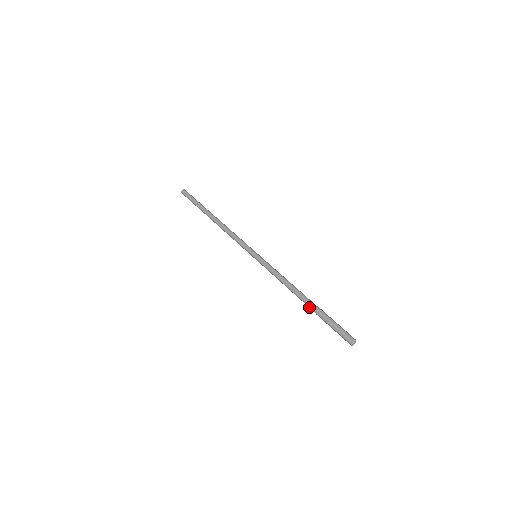
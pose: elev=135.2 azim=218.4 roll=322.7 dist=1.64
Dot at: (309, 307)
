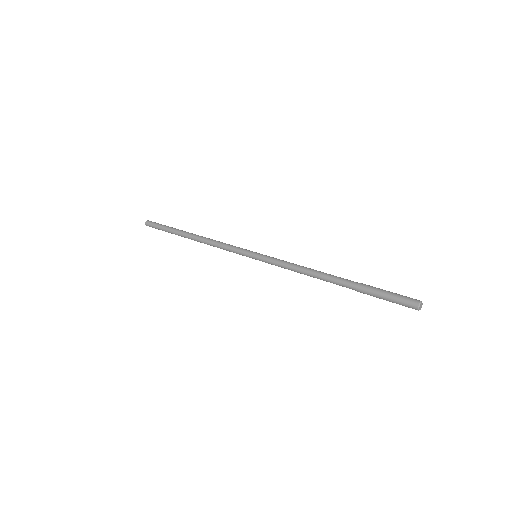
Dot at: (345, 282)
